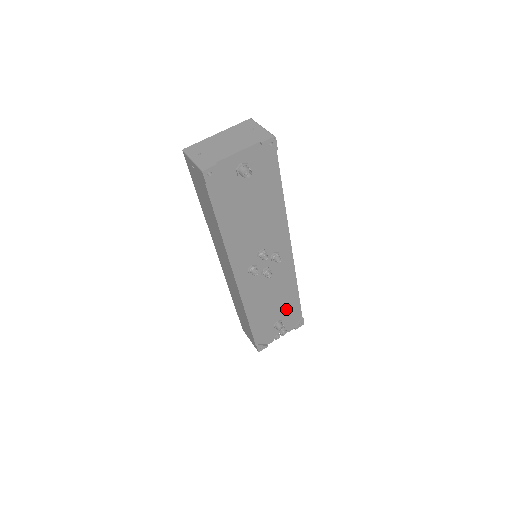
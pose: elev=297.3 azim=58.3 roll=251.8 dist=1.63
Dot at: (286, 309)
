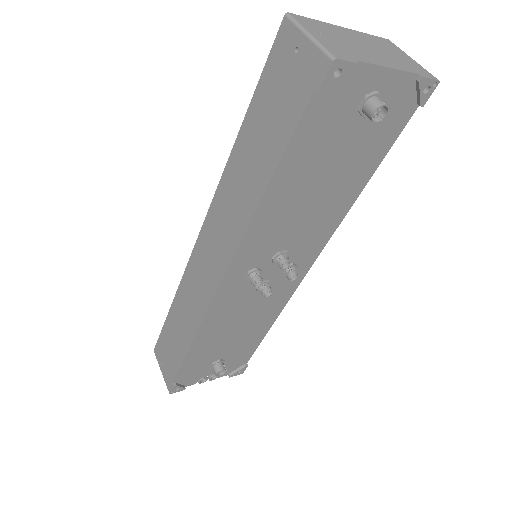
Dot at: (240, 347)
